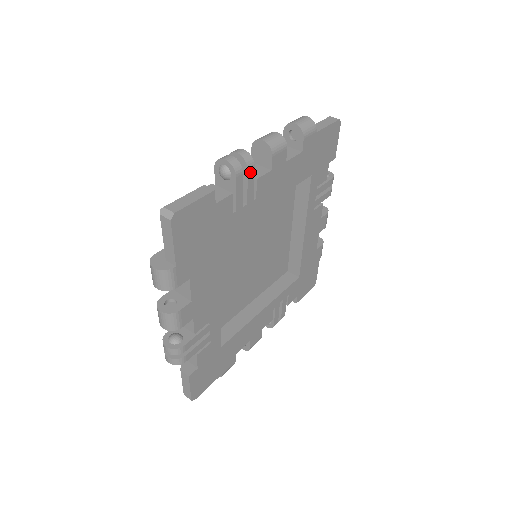
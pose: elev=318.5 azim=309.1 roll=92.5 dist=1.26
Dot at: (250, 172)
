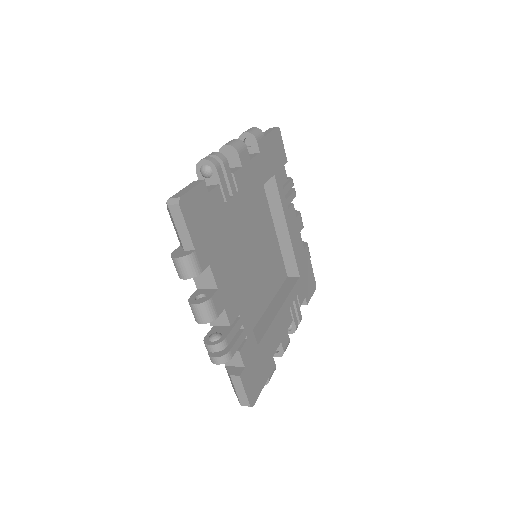
Dot at: (226, 166)
